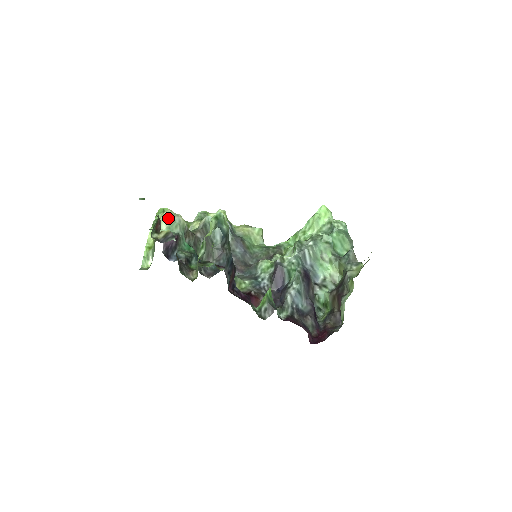
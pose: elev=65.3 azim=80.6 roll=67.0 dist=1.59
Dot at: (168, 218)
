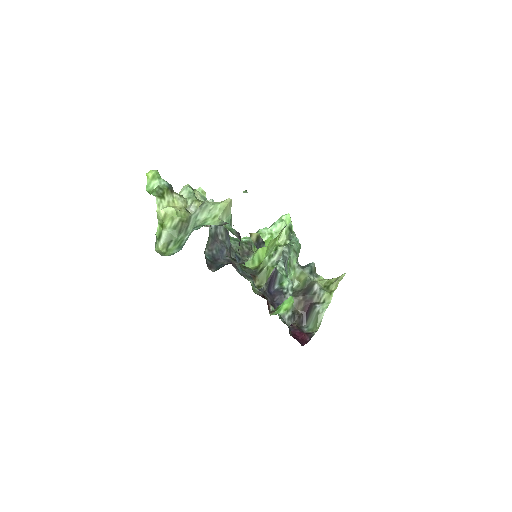
Dot at: (229, 209)
